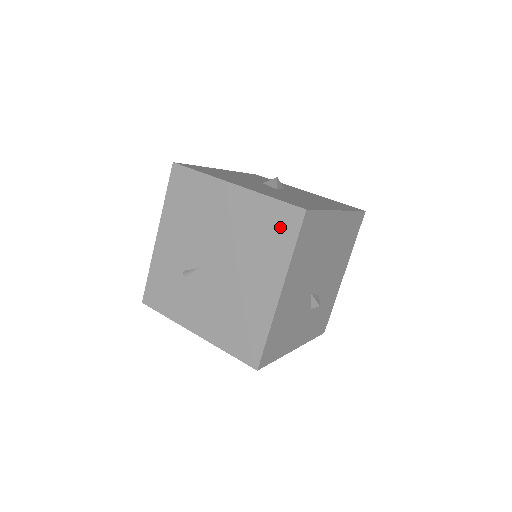
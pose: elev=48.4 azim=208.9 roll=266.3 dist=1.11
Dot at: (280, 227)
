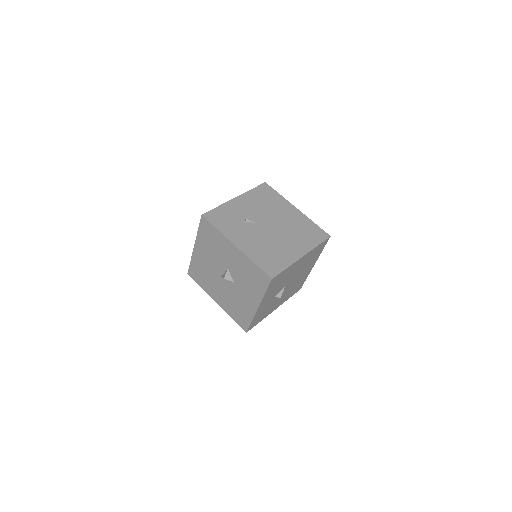
Dot at: (315, 234)
